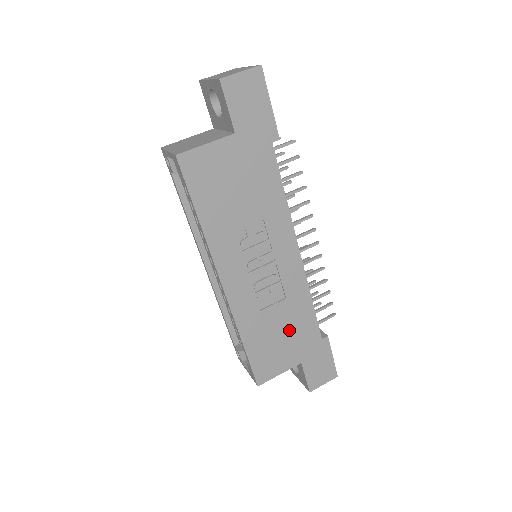
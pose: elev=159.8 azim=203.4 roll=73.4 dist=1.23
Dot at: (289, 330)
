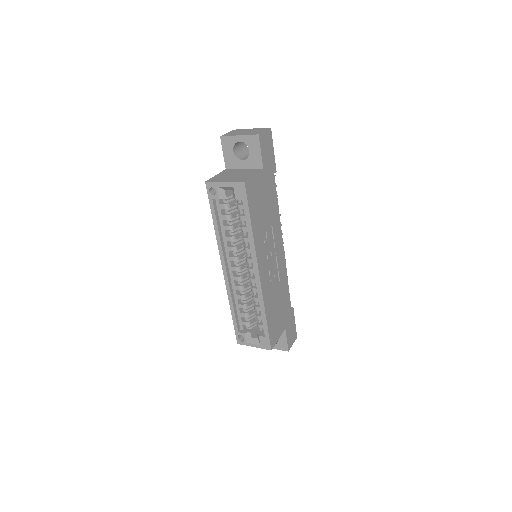
Dot at: (281, 304)
